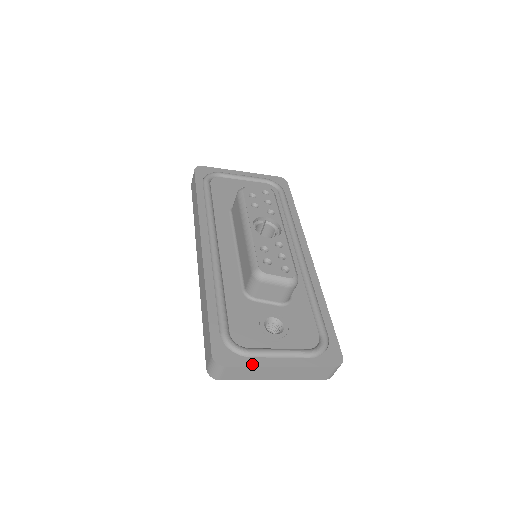
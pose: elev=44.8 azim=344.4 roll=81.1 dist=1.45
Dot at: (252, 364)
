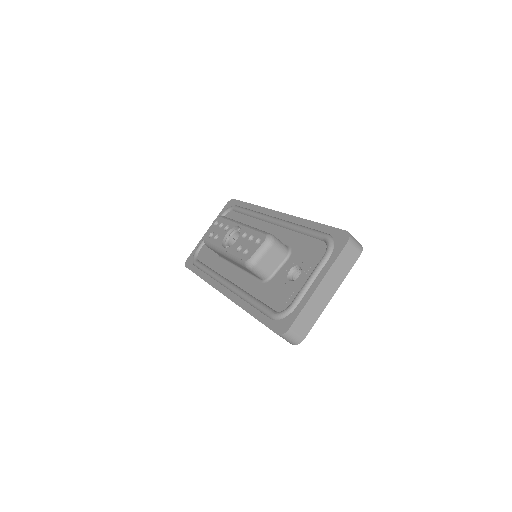
Dot at: (301, 308)
